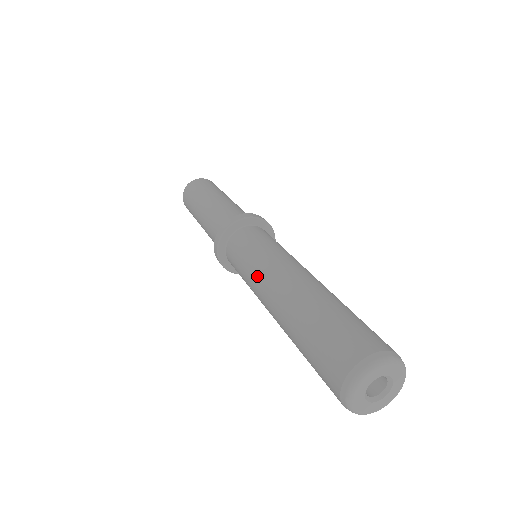
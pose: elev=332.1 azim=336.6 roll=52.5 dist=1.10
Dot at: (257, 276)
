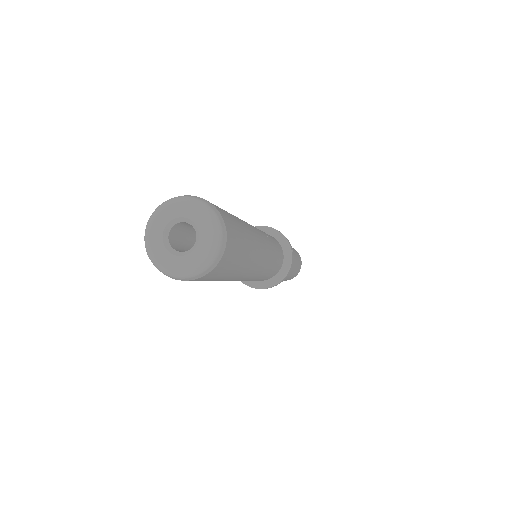
Dot at: occluded
